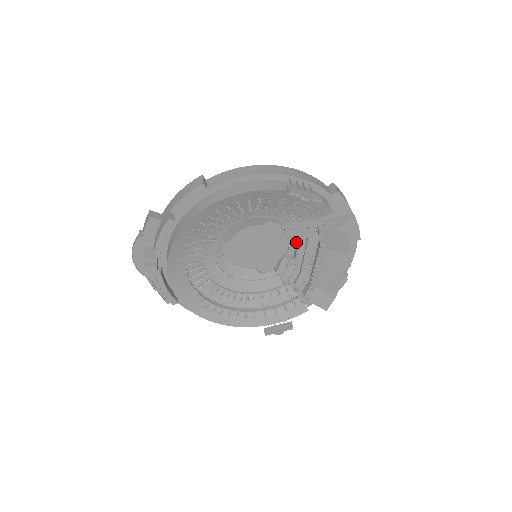
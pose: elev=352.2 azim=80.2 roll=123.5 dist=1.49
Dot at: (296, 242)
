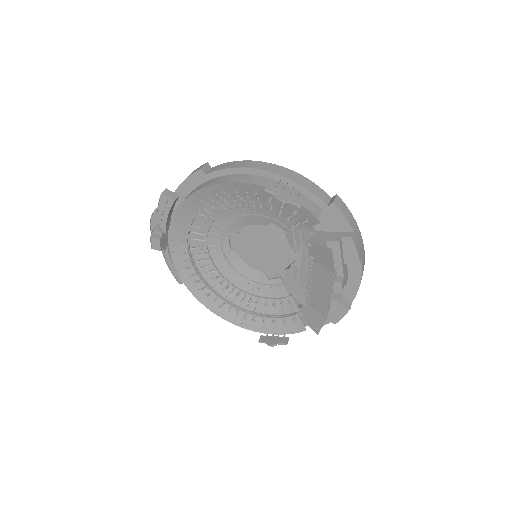
Dot at: (298, 252)
